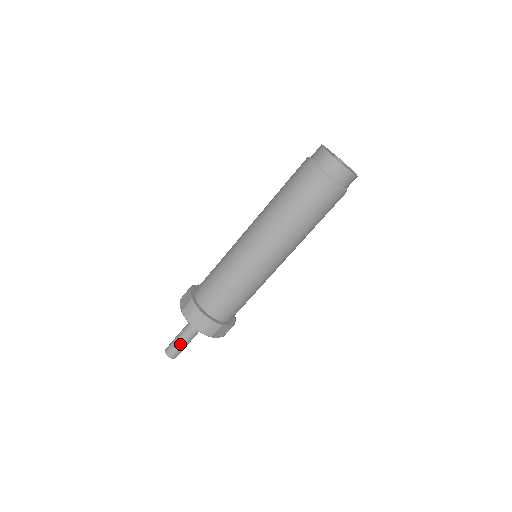
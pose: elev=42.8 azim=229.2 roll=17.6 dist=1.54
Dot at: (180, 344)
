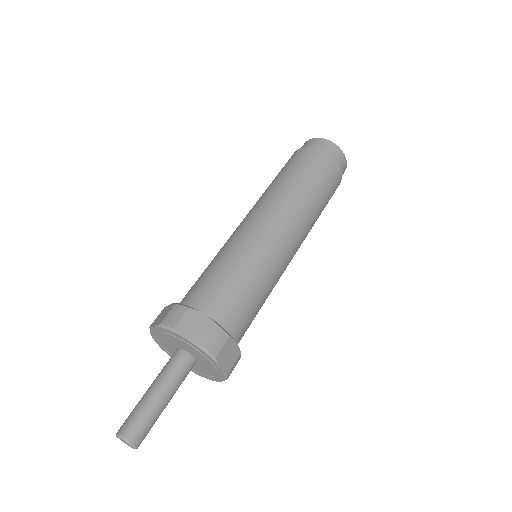
Dot at: (150, 406)
